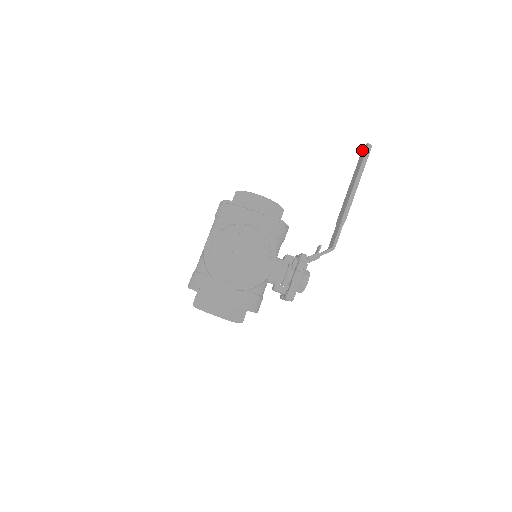
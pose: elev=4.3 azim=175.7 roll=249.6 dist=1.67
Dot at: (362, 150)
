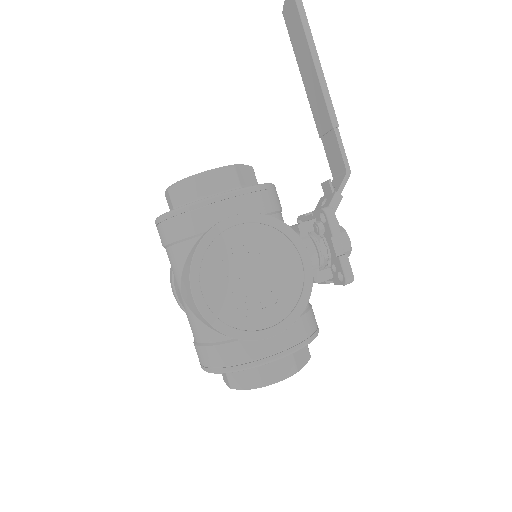
Dot at: (283, 12)
